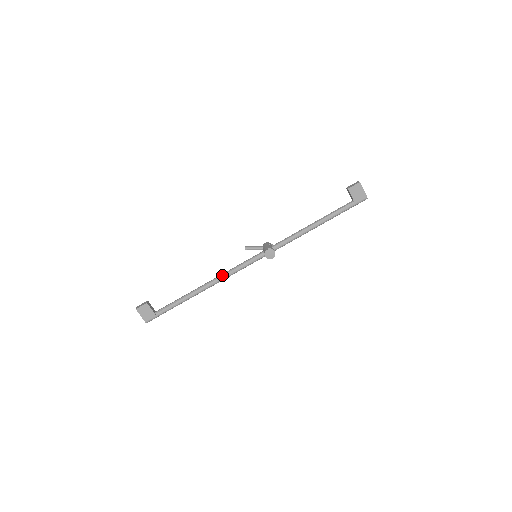
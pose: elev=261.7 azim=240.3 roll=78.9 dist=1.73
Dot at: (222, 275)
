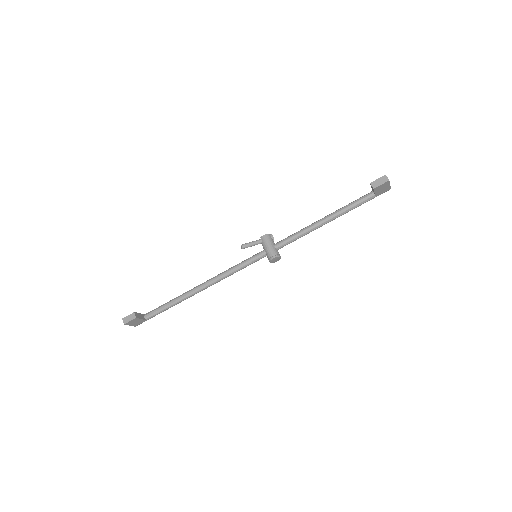
Dot at: (218, 279)
